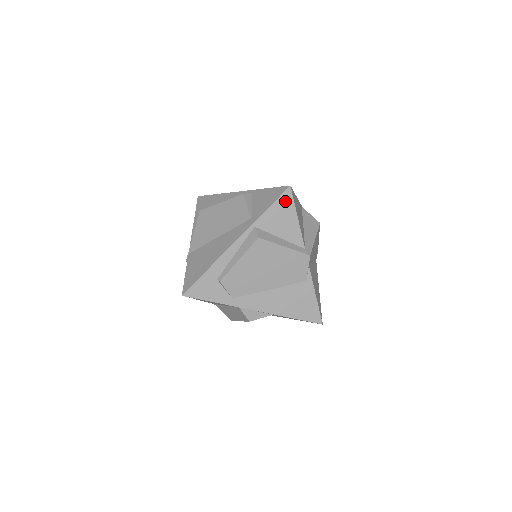
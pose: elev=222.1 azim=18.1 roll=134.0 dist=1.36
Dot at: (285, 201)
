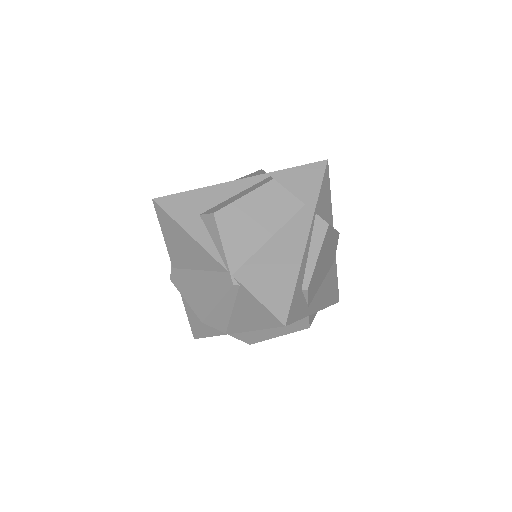
Dot at: (326, 178)
